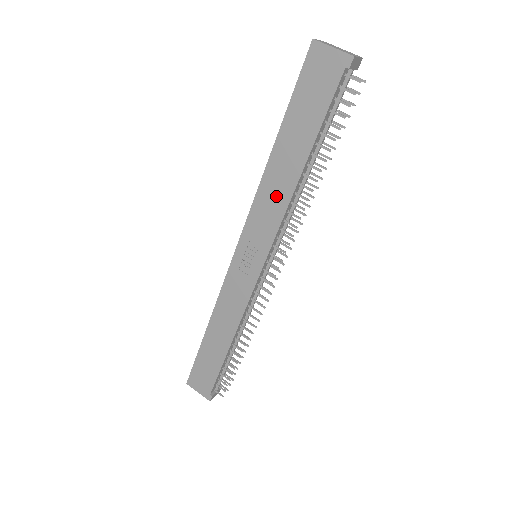
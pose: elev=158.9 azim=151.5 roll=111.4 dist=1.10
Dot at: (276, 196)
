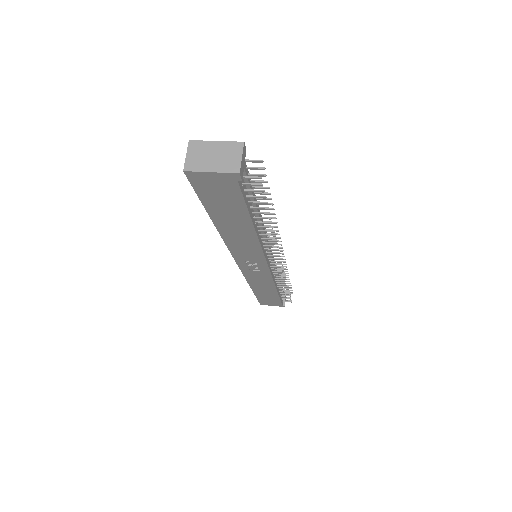
Dot at: (245, 243)
